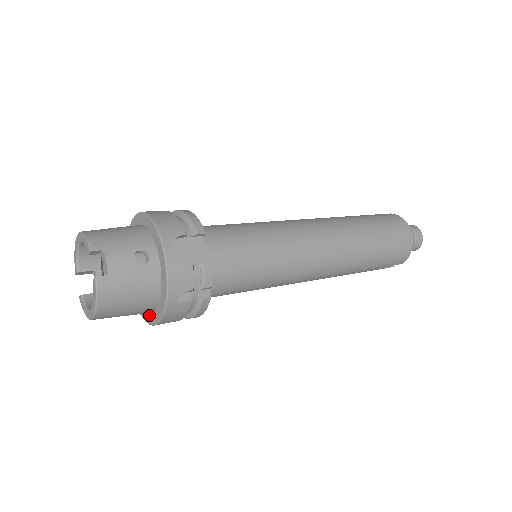
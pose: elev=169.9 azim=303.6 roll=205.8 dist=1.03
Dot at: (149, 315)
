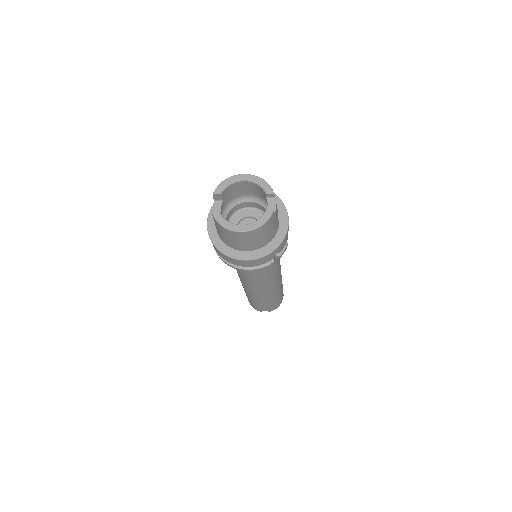
Dot at: (236, 252)
